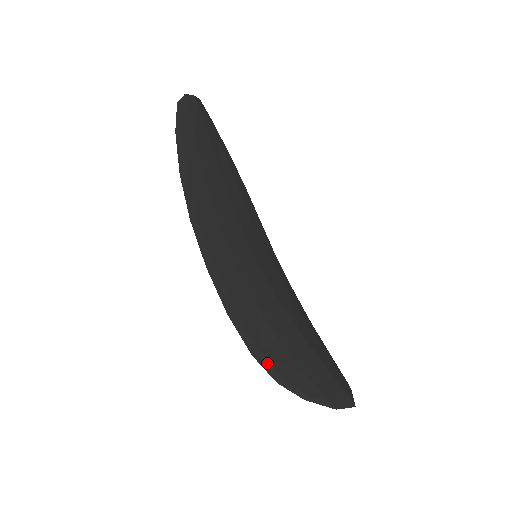
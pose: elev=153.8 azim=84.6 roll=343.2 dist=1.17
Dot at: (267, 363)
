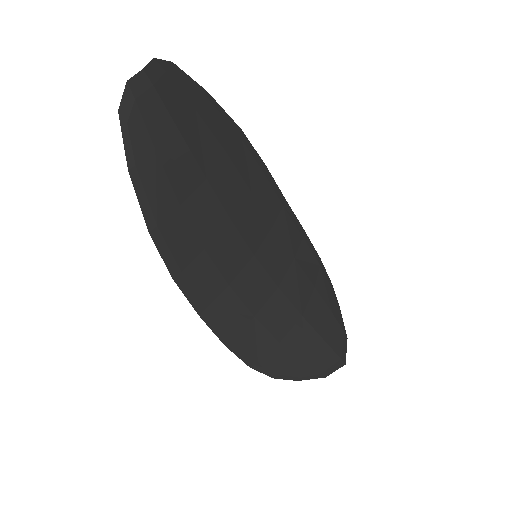
Dot at: (264, 368)
